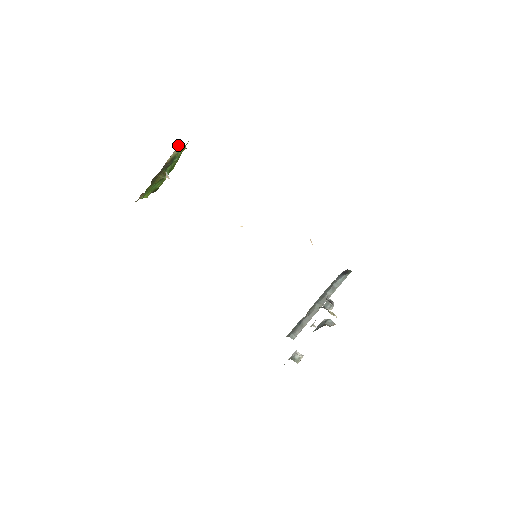
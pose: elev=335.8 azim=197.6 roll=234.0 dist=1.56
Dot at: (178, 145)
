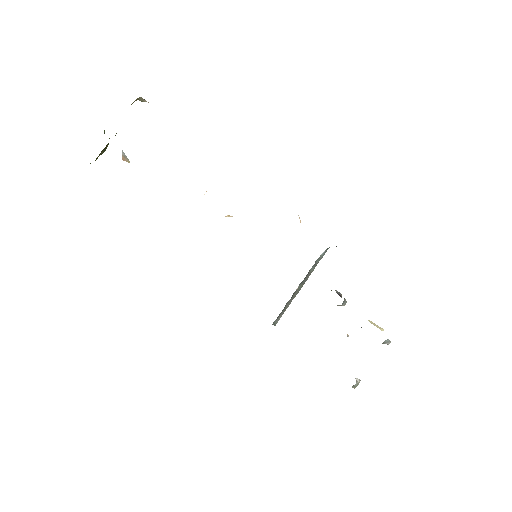
Dot at: occluded
